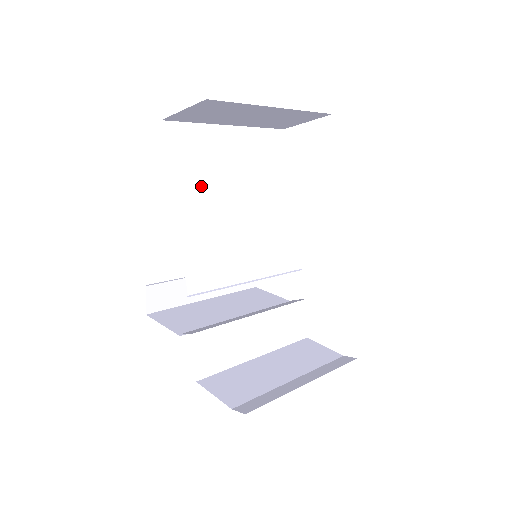
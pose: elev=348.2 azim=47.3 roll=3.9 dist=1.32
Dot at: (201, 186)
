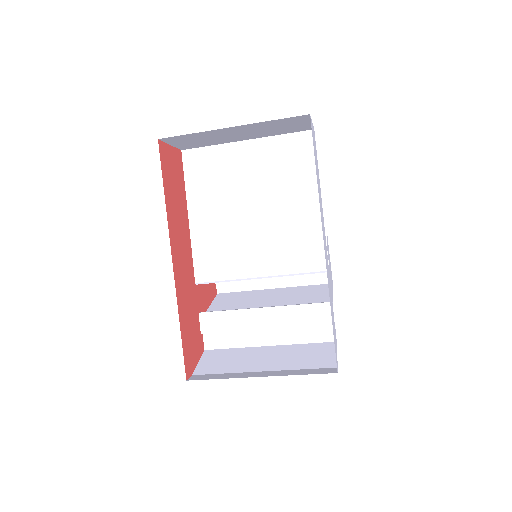
Dot at: (213, 197)
